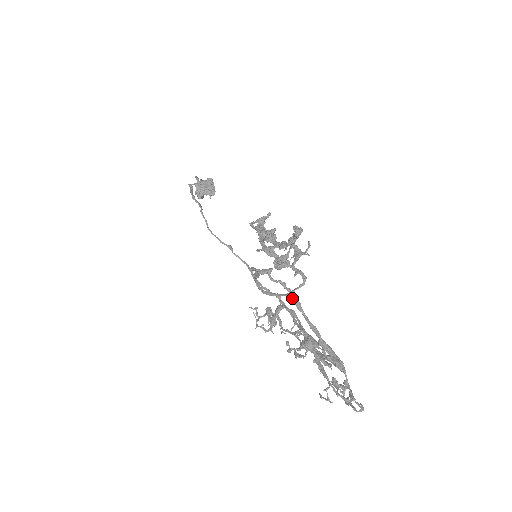
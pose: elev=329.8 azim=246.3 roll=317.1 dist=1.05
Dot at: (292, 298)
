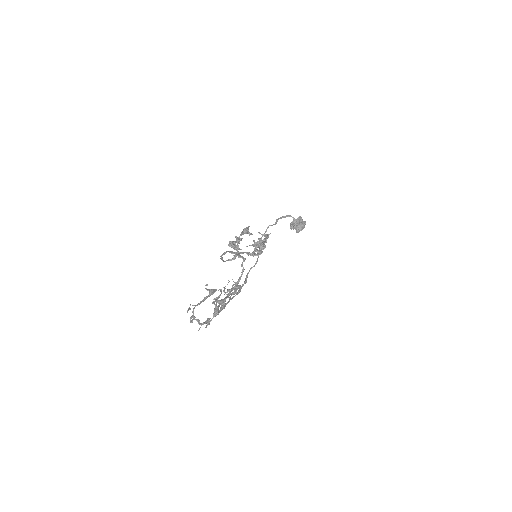
Dot at: (239, 278)
